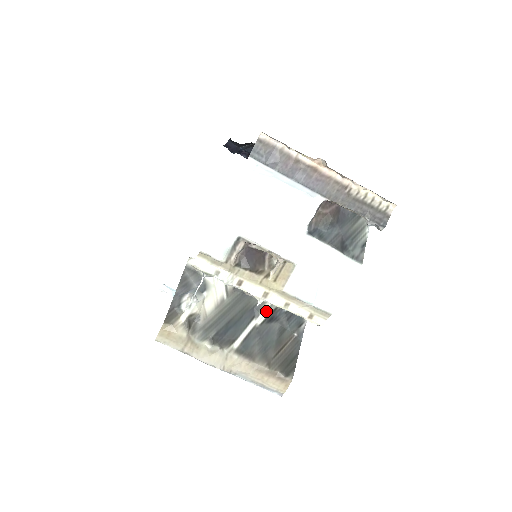
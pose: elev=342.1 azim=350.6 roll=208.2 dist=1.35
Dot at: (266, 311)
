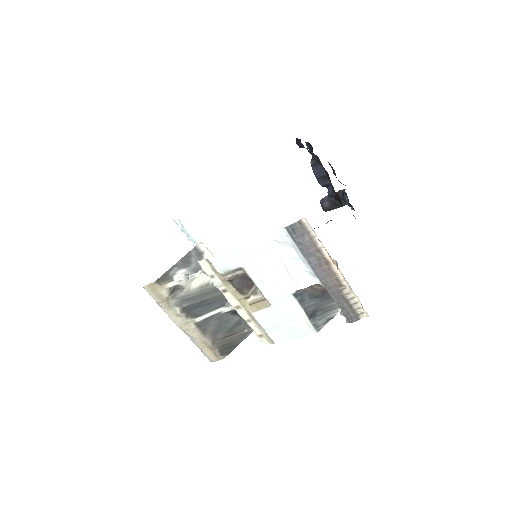
Dot at: occluded
